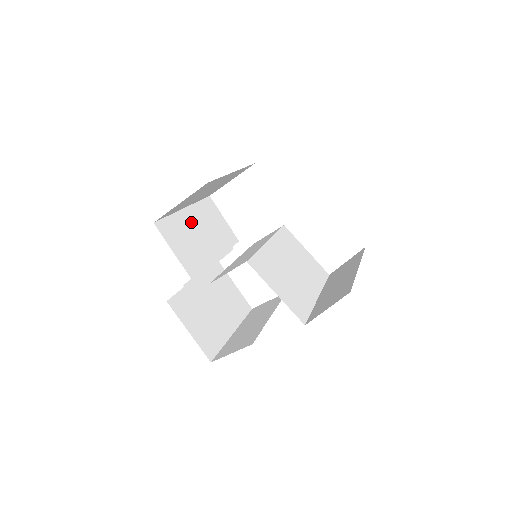
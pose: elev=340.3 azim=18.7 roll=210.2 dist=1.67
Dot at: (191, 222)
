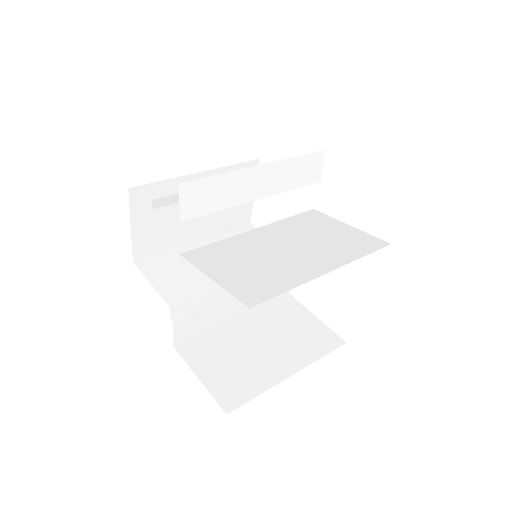
Dot at: occluded
